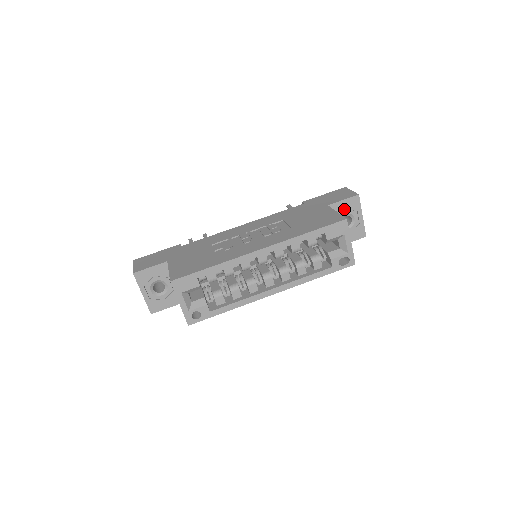
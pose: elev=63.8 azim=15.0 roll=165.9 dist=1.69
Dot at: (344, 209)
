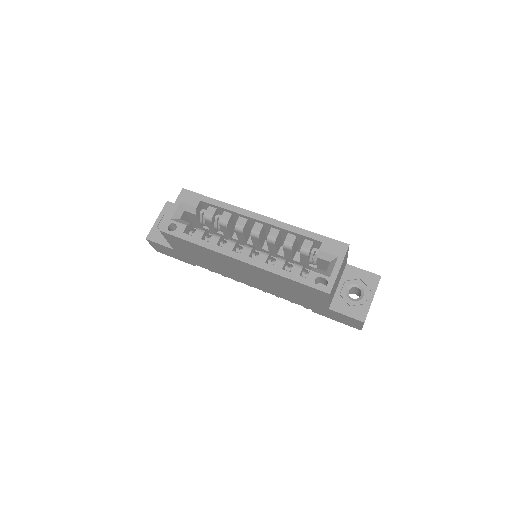
Dot at: (359, 279)
